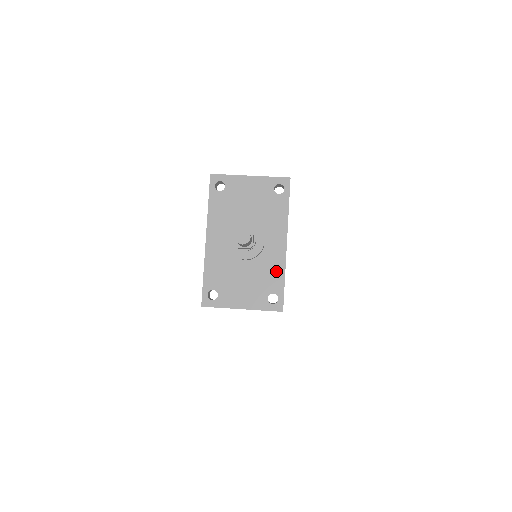
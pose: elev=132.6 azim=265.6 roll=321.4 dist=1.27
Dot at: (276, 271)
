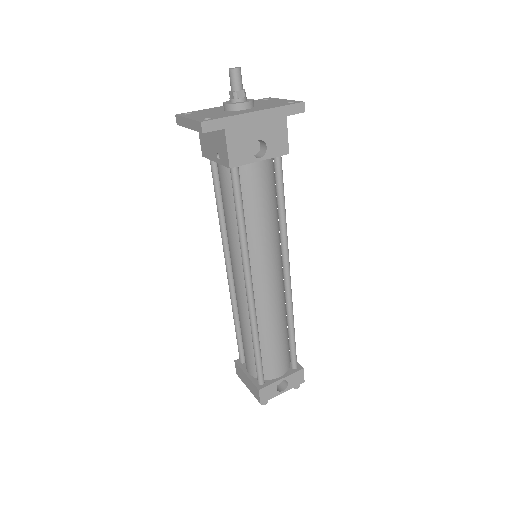
Dot at: (230, 115)
